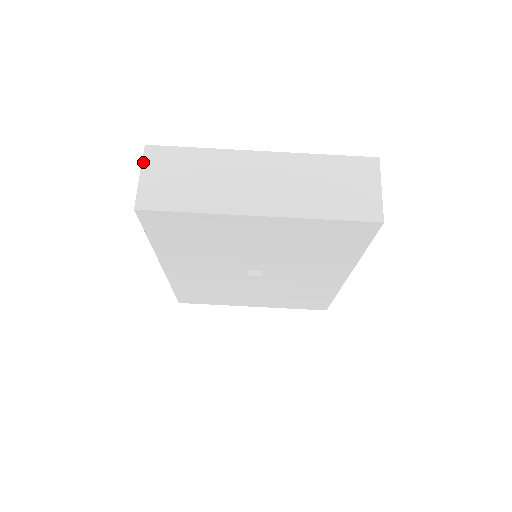
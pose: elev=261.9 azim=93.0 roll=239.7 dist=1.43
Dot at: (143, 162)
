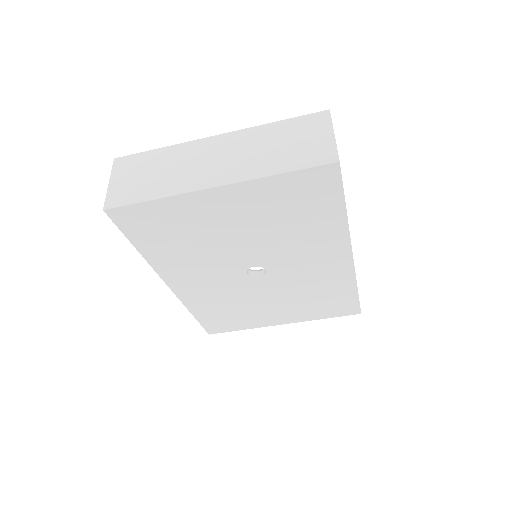
Dot at: (112, 172)
